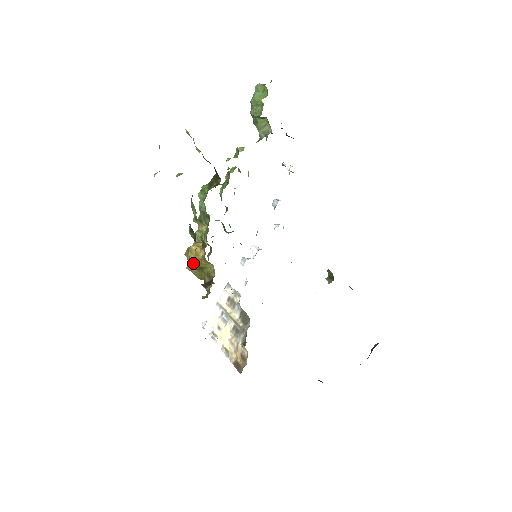
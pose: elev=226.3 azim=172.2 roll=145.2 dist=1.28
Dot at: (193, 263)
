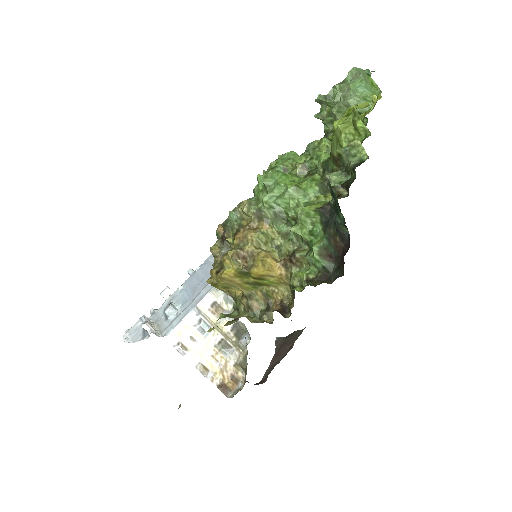
Dot at: (248, 275)
